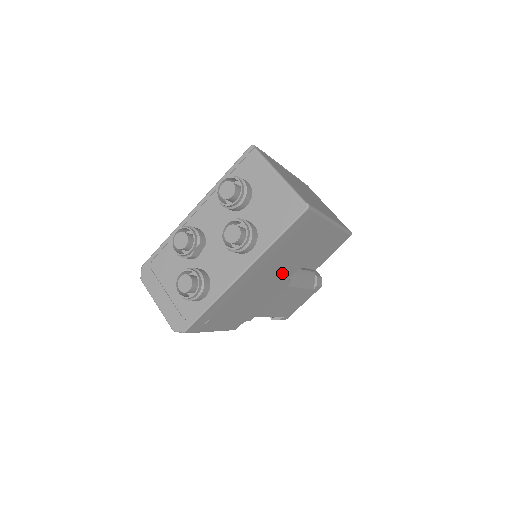
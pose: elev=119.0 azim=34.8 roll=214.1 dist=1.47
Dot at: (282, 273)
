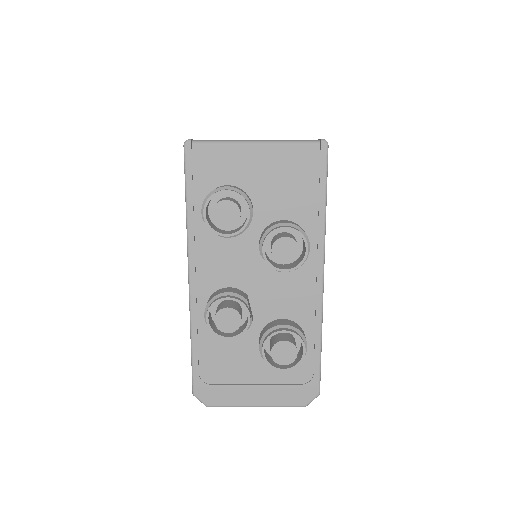
Dot at: occluded
